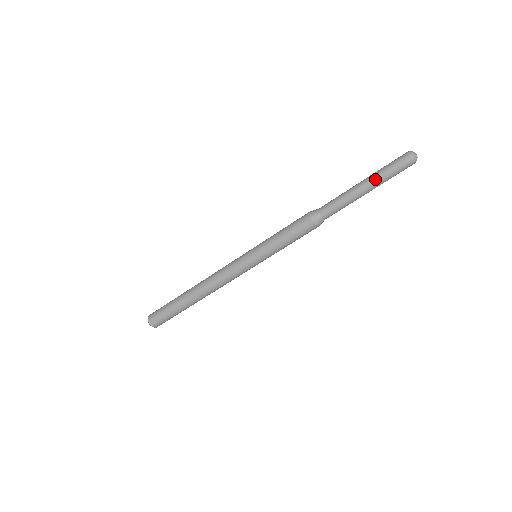
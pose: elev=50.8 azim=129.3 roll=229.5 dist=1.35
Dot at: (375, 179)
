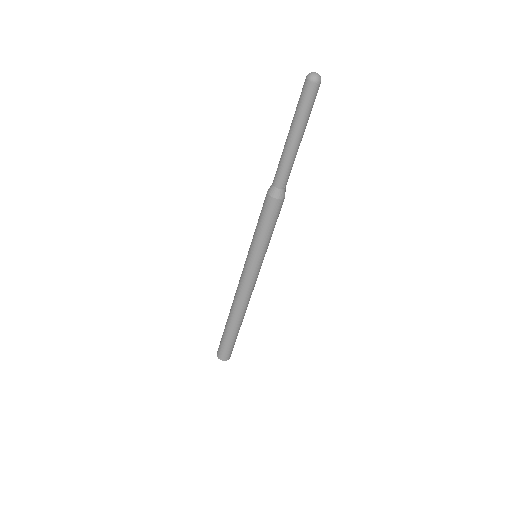
Dot at: (293, 122)
